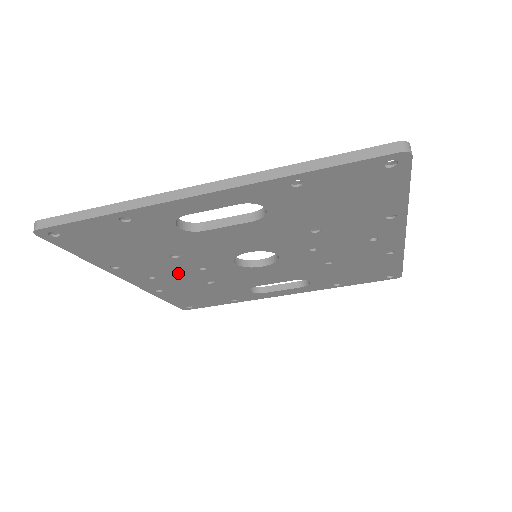
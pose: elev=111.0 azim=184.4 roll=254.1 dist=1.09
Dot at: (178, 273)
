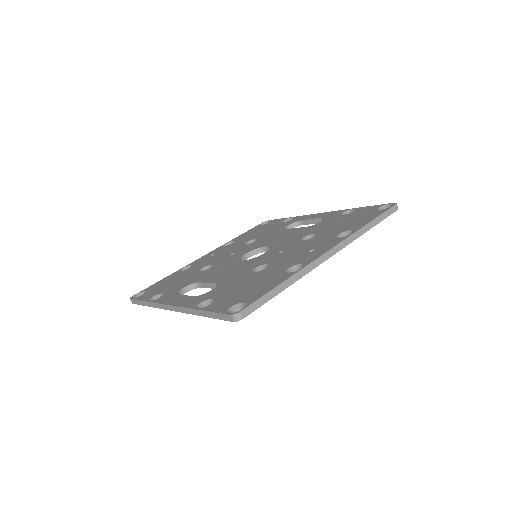
Dot at: occluded
